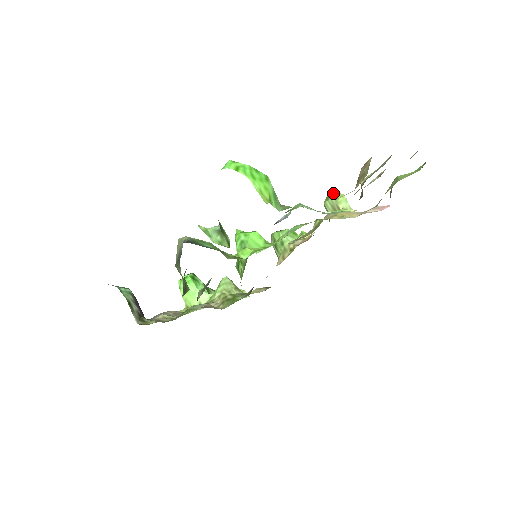
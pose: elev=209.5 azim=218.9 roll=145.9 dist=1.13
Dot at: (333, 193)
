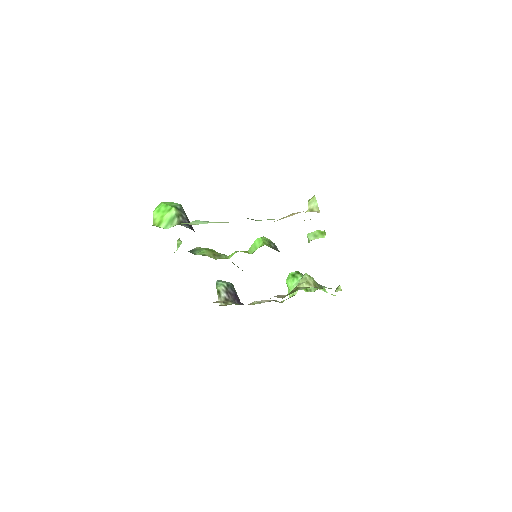
Dot at: occluded
